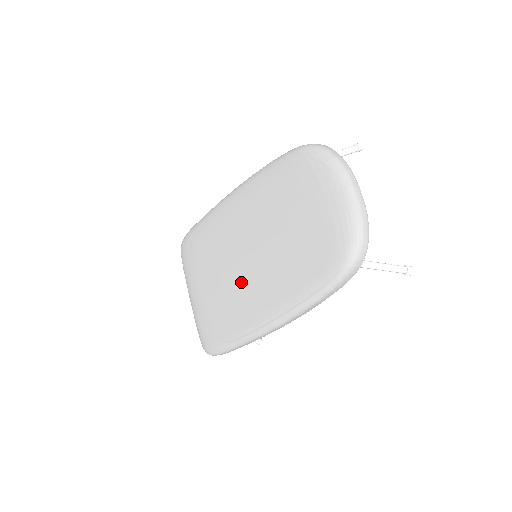
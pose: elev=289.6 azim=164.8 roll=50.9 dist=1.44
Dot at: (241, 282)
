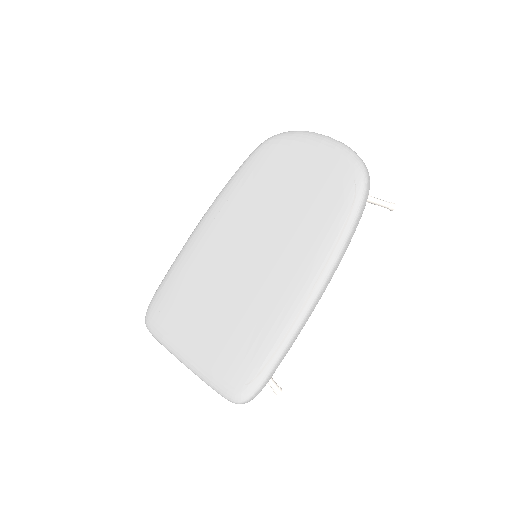
Dot at: (256, 280)
